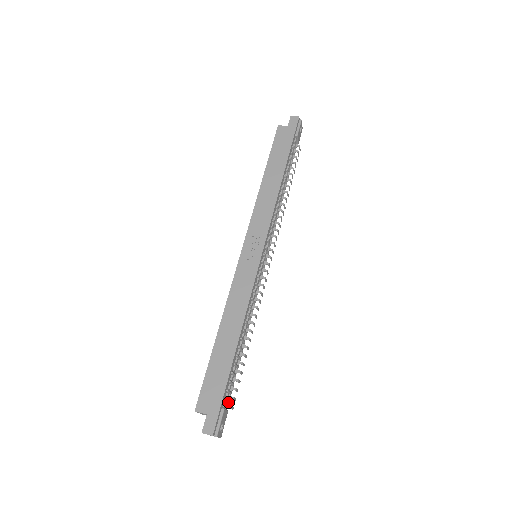
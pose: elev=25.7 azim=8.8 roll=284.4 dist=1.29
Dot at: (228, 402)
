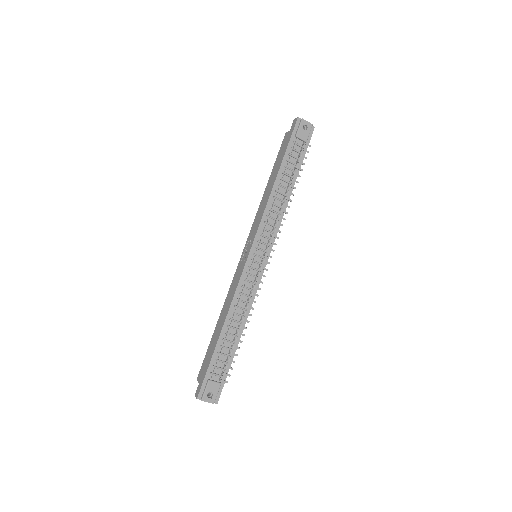
Dot at: (221, 376)
